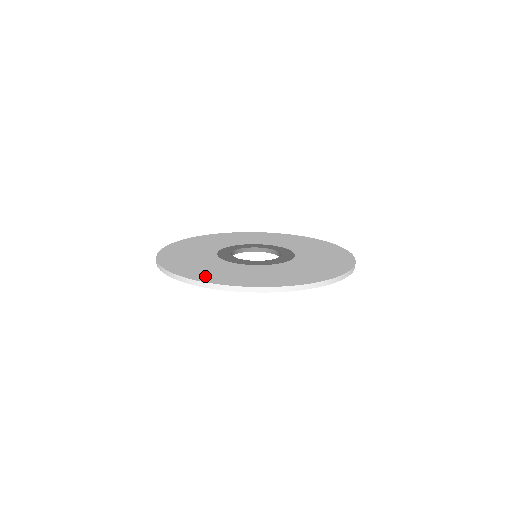
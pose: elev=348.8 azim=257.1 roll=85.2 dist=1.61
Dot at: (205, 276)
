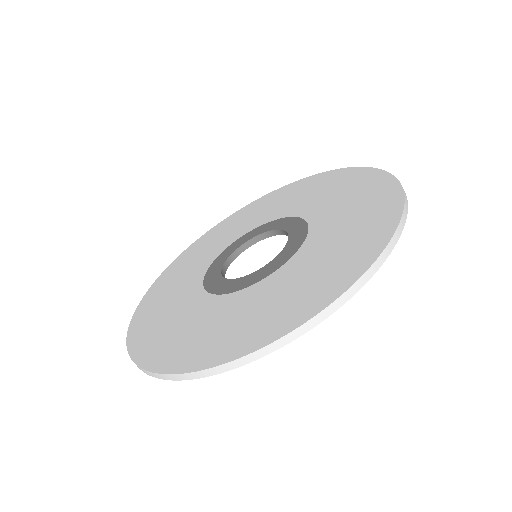
Dot at: (218, 348)
